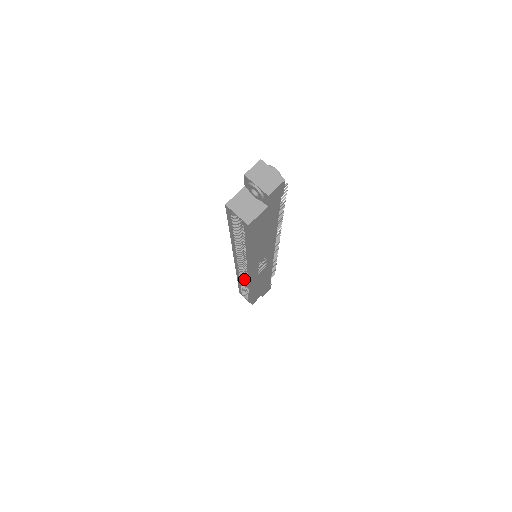
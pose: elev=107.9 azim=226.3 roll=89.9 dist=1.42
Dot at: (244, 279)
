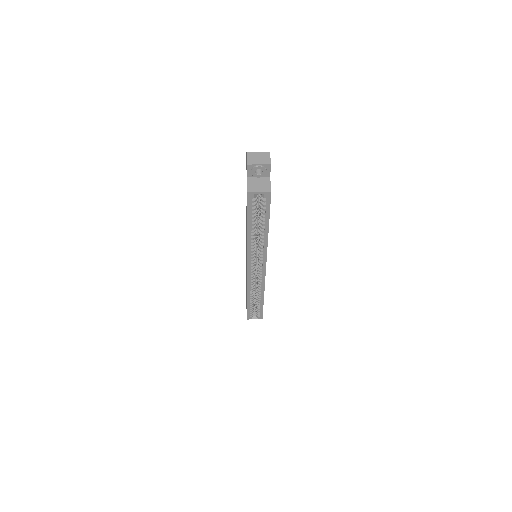
Dot at: (253, 289)
